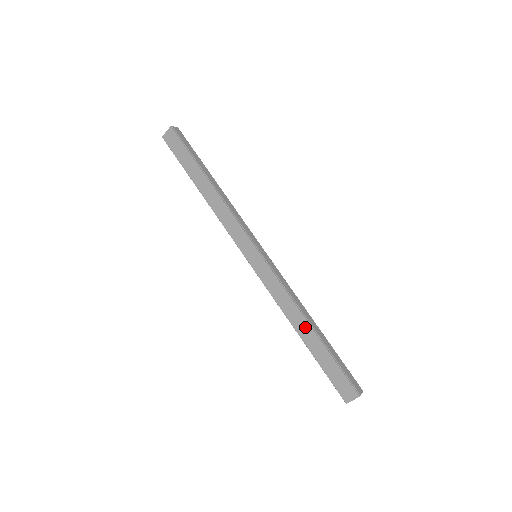
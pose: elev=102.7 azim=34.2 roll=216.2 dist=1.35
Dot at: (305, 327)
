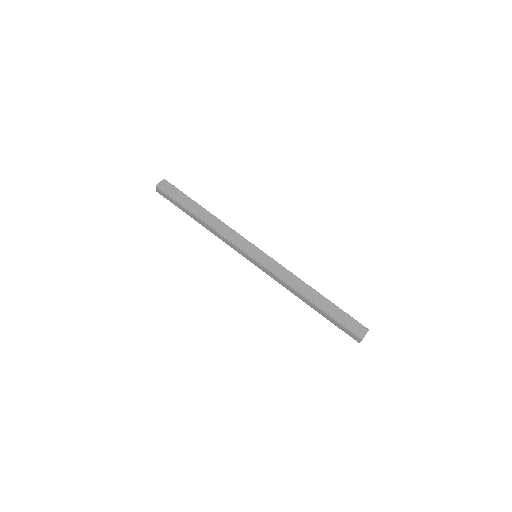
Dot at: (313, 293)
